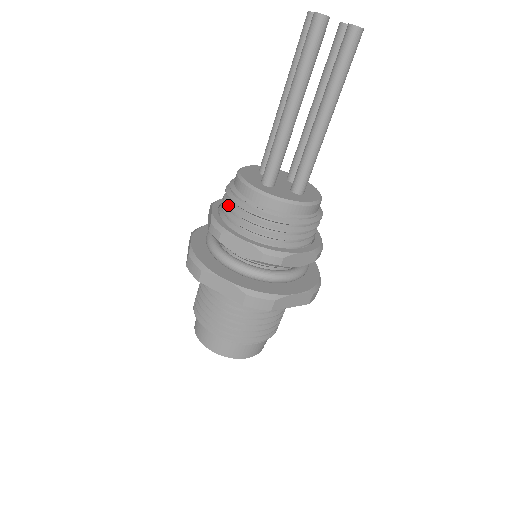
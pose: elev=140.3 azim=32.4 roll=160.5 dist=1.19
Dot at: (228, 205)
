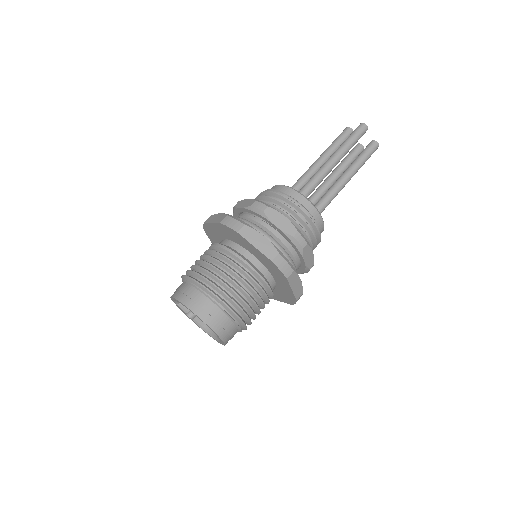
Dot at: (271, 197)
